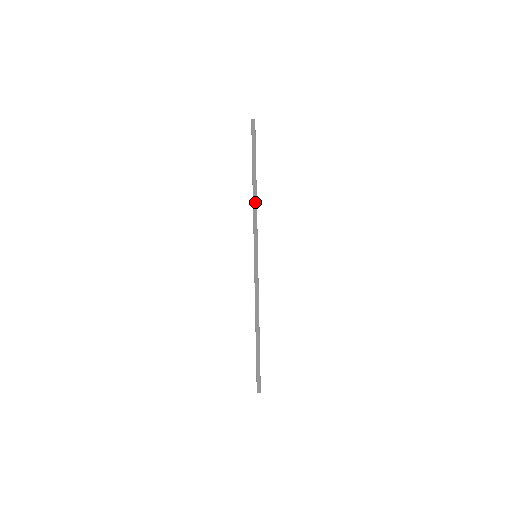
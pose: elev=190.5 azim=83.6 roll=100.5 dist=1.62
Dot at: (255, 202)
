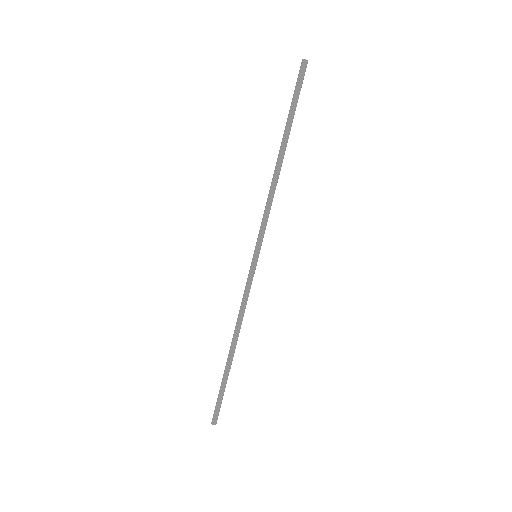
Dot at: (276, 183)
